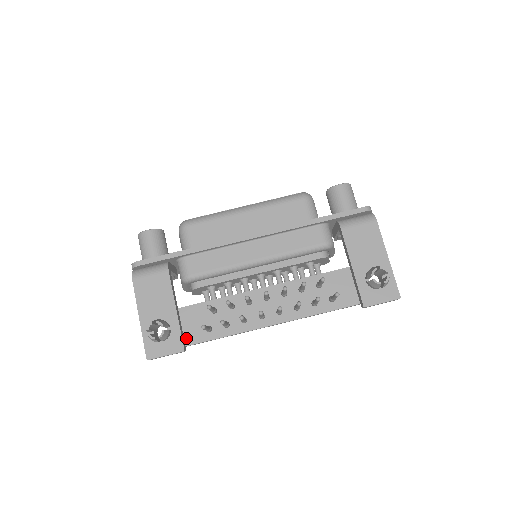
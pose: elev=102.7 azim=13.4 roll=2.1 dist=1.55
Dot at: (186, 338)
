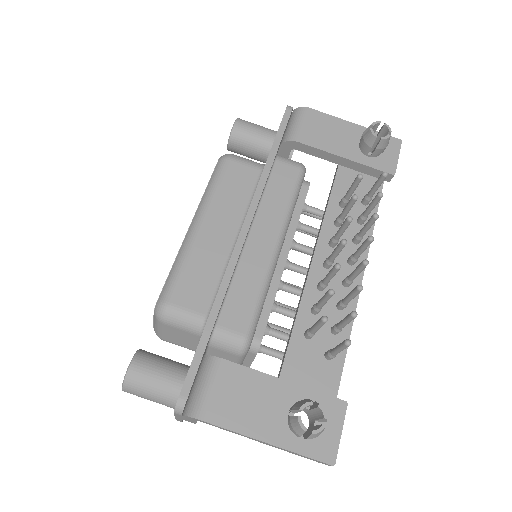
Dot at: occluded
